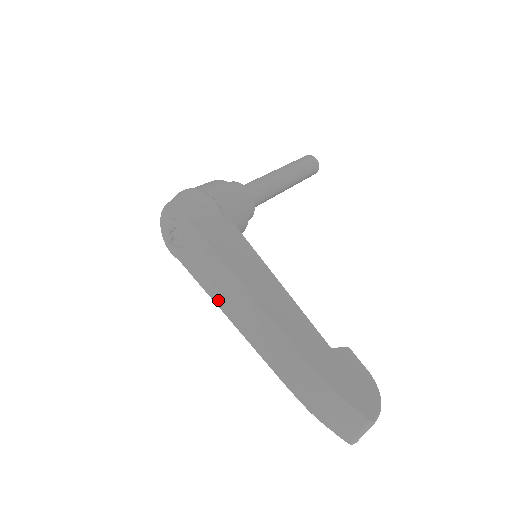
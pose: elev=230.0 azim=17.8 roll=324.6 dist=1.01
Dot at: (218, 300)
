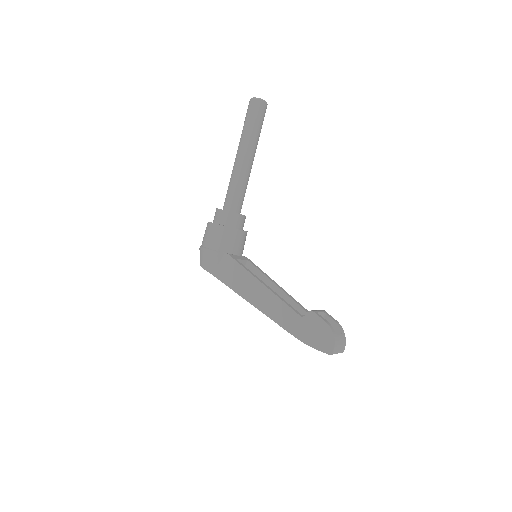
Dot at: occluded
